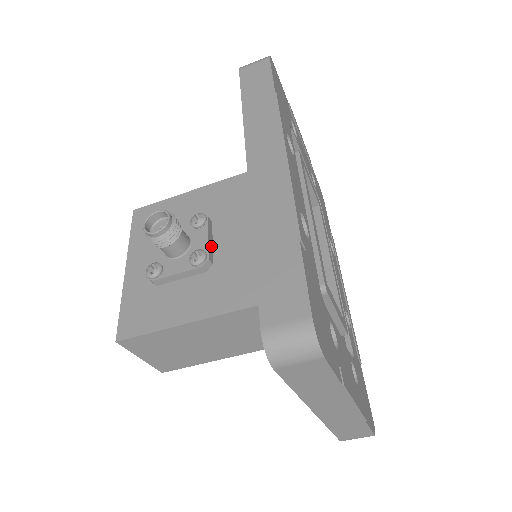
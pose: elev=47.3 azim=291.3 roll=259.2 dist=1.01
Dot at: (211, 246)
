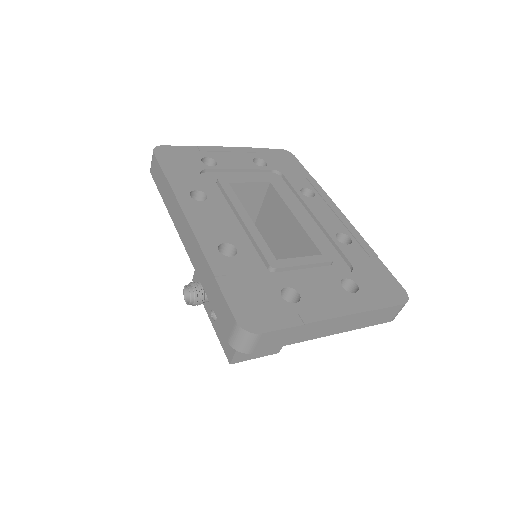
Dot at: occluded
